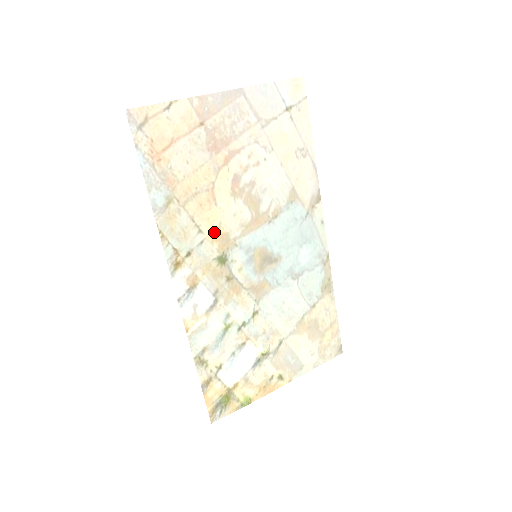
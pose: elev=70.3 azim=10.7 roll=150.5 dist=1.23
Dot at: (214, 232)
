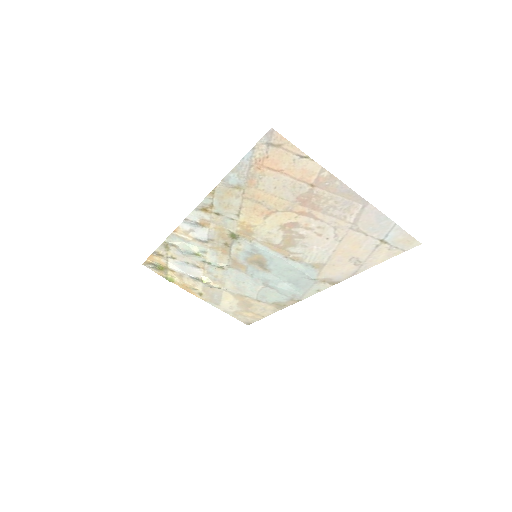
Dot at: (246, 224)
